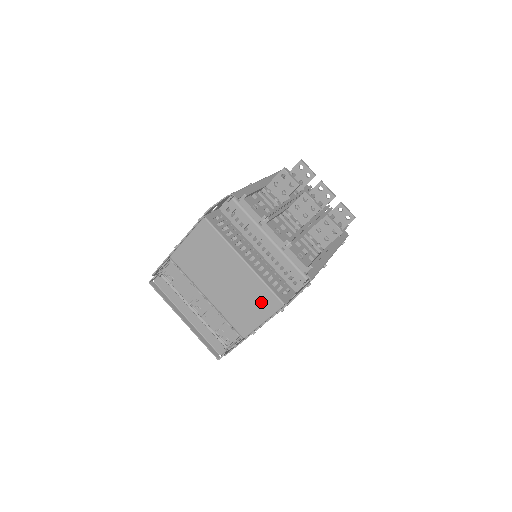
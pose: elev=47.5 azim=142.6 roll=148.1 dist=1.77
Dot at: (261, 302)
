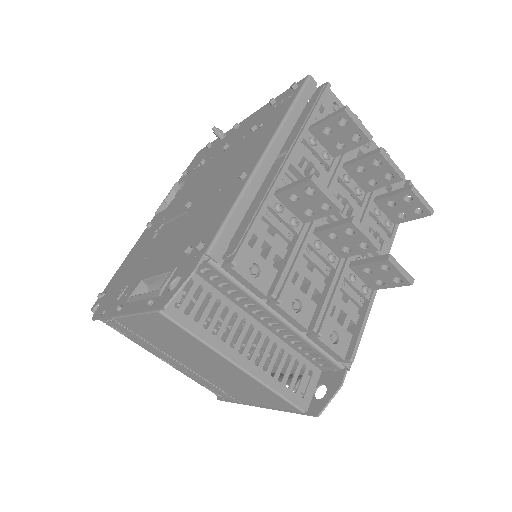
Dot at: (268, 399)
